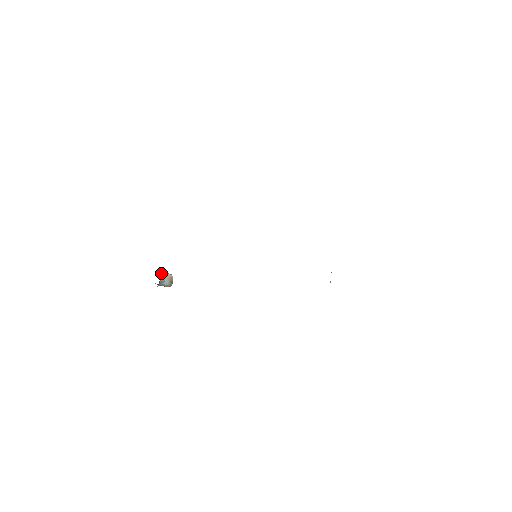
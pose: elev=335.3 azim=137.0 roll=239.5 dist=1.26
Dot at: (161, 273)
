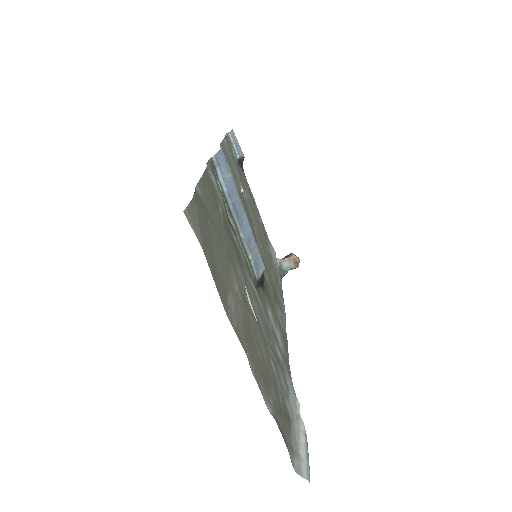
Dot at: (283, 259)
